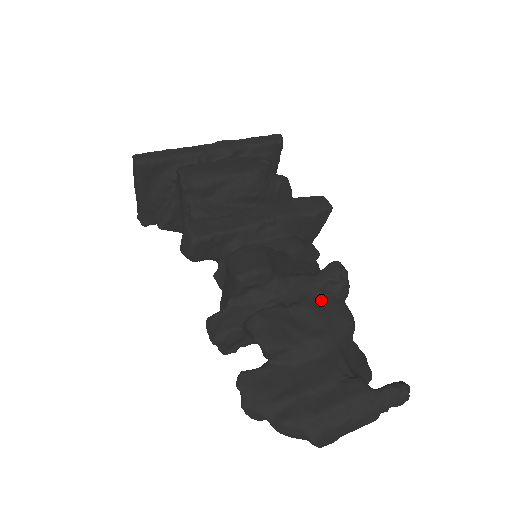
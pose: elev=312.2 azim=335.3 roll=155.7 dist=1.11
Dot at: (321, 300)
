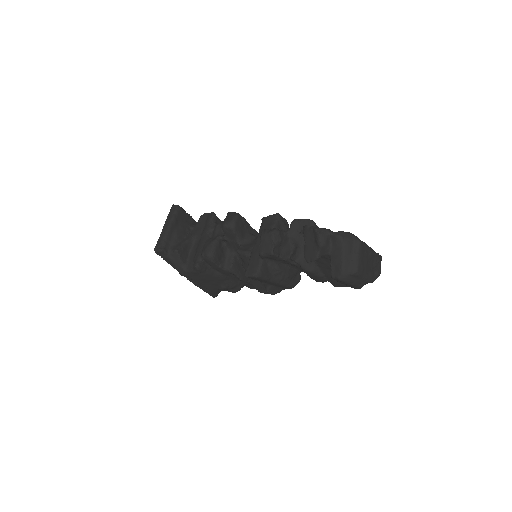
Dot at: occluded
